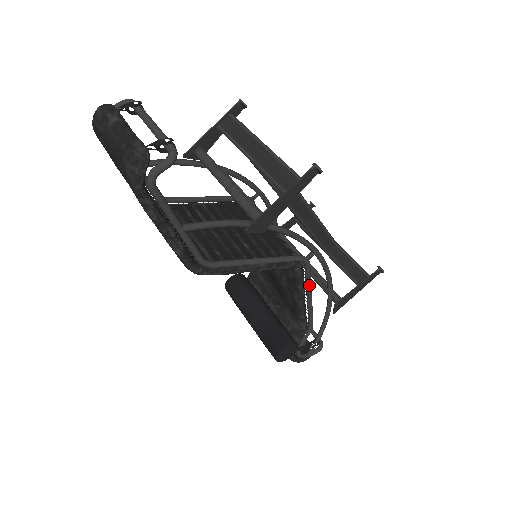
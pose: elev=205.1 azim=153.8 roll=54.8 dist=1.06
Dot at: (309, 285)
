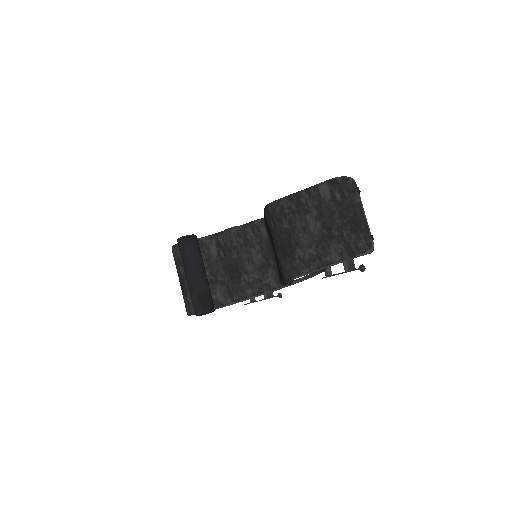
Dot at: occluded
